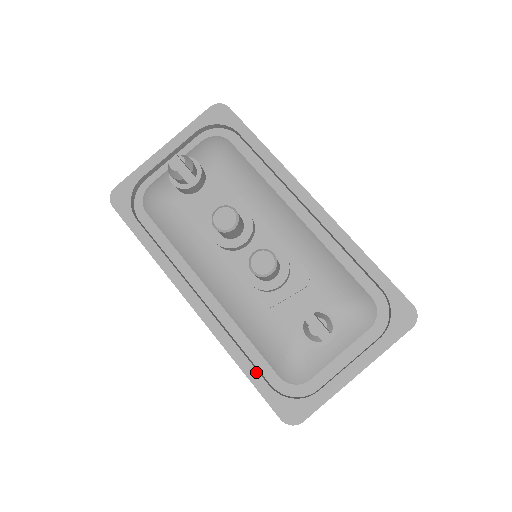
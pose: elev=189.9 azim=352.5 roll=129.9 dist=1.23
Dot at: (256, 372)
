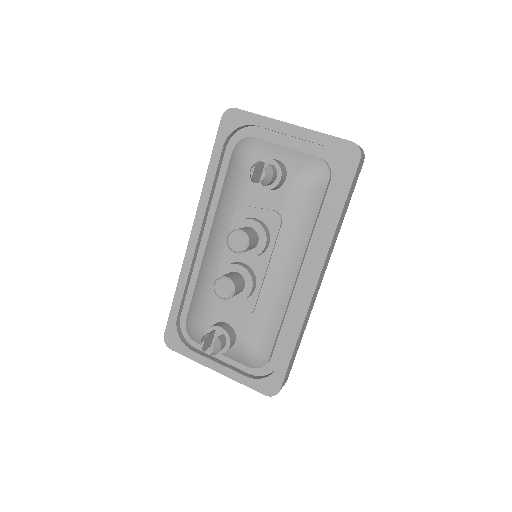
Dot at: (179, 304)
